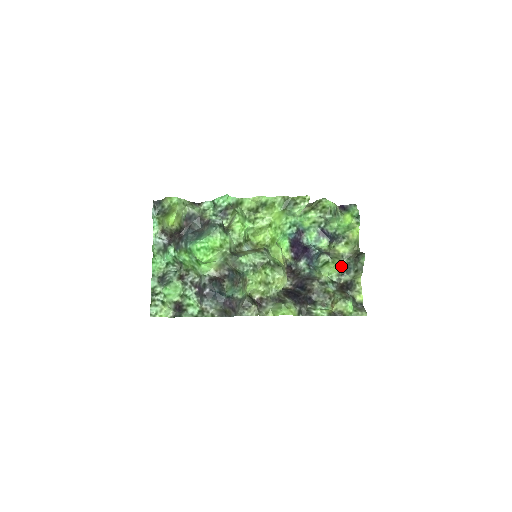
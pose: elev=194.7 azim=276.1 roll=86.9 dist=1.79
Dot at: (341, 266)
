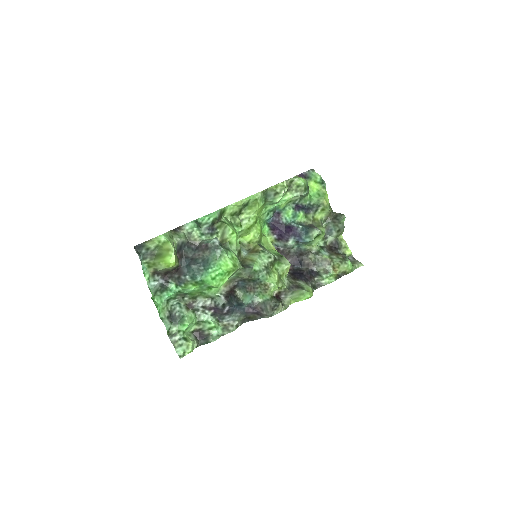
Dot at: occluded
